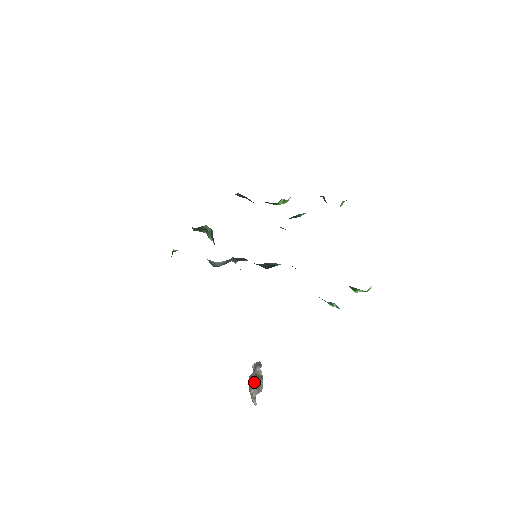
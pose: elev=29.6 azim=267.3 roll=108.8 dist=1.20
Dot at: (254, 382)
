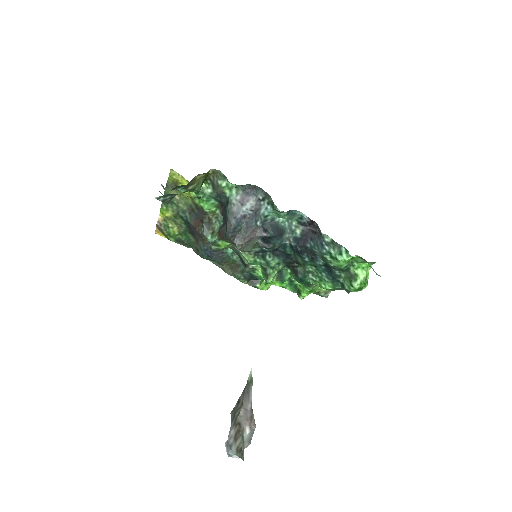
Dot at: (248, 385)
